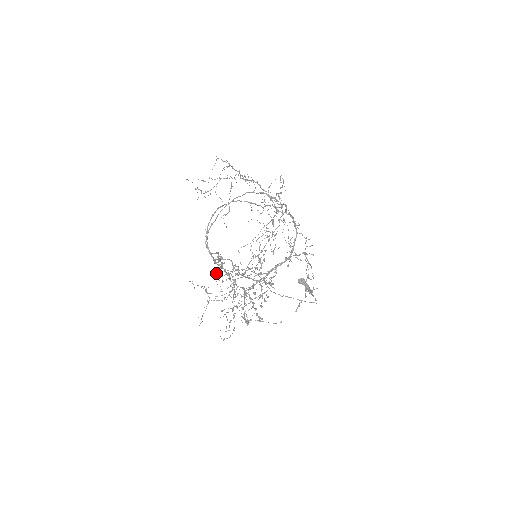
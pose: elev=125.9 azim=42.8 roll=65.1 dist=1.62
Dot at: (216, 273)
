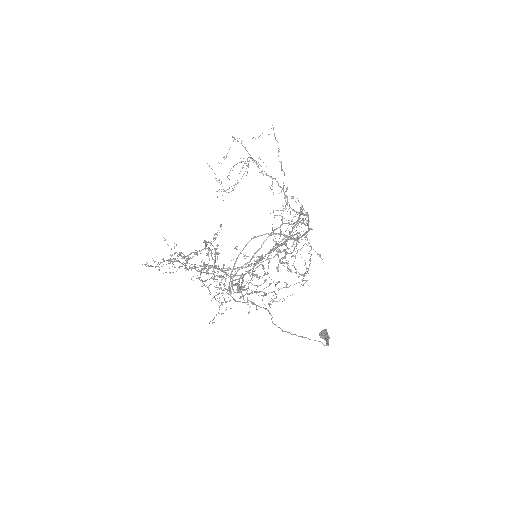
Dot at: occluded
